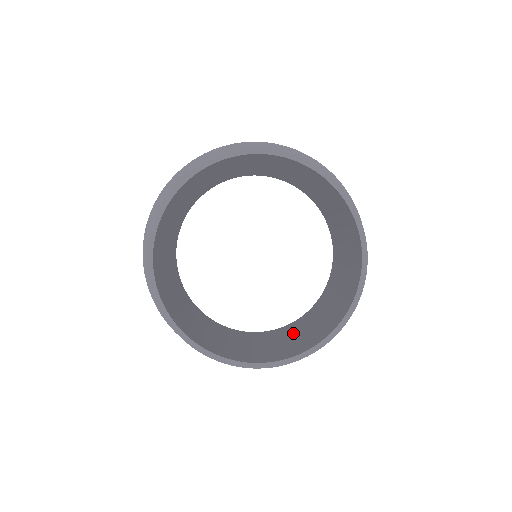
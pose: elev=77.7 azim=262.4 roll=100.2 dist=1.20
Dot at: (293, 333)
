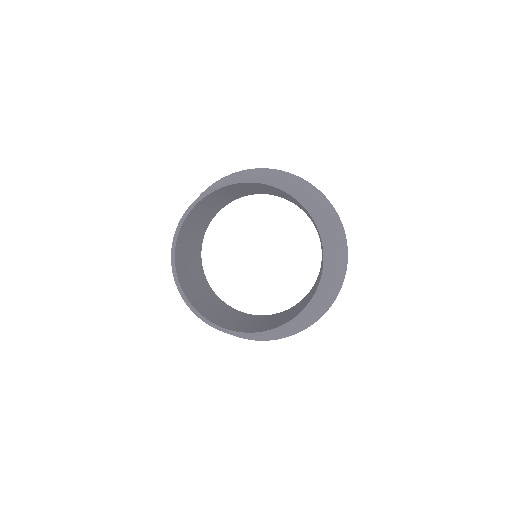
Dot at: (282, 316)
